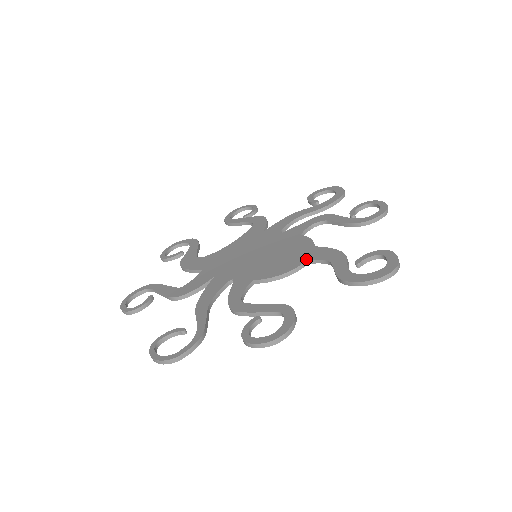
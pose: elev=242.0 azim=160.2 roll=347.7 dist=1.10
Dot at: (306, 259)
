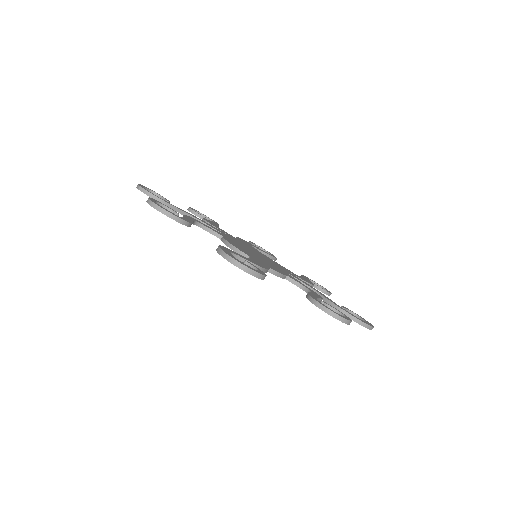
Dot at: (251, 256)
